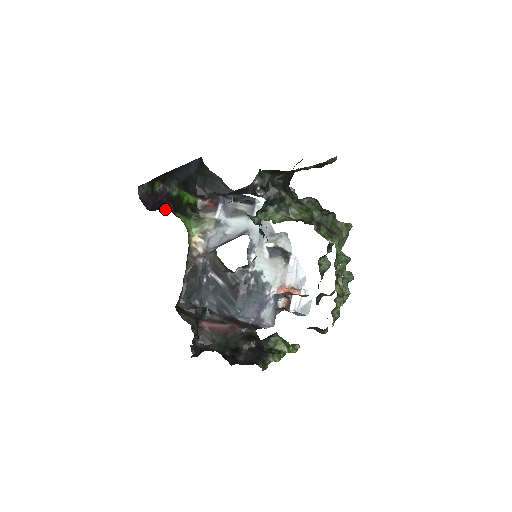
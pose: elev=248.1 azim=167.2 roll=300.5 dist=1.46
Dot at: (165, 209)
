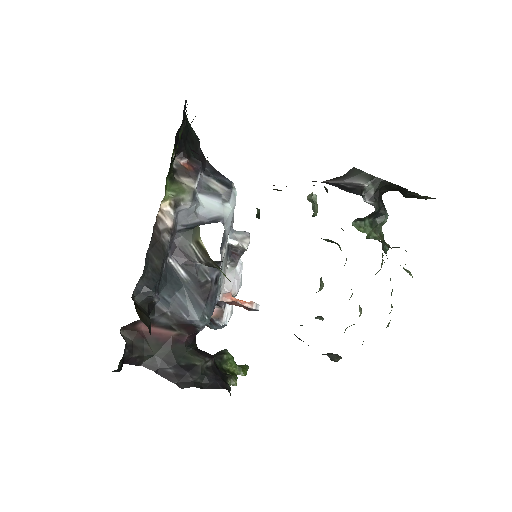
Dot at: occluded
